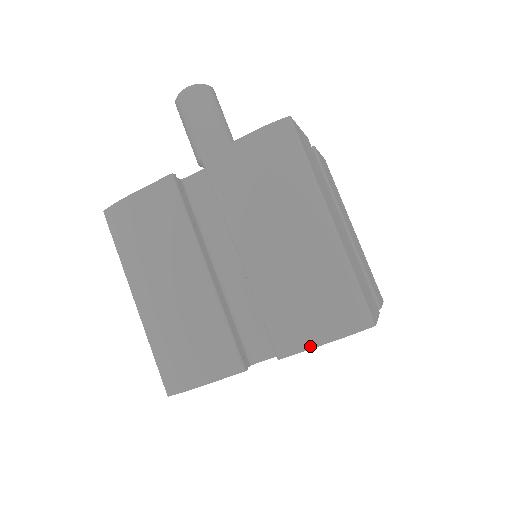
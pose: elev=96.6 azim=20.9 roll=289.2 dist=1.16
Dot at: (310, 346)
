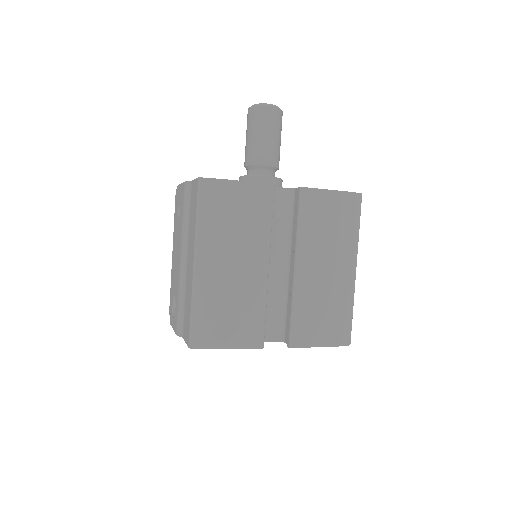
Dot at: (313, 345)
